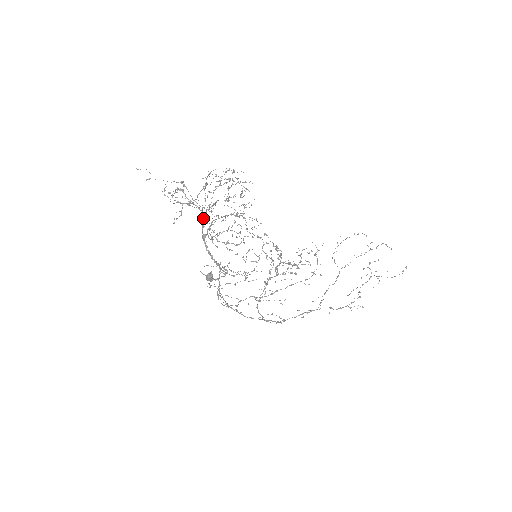
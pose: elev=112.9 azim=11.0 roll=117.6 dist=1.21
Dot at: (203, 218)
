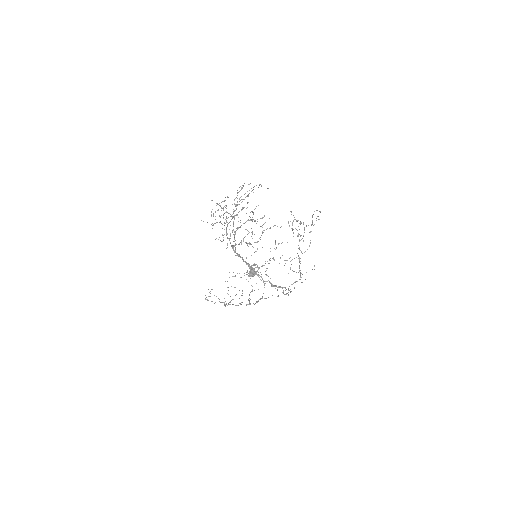
Dot at: (232, 230)
